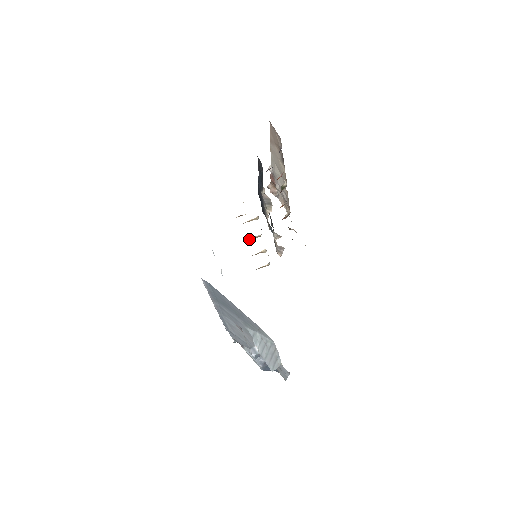
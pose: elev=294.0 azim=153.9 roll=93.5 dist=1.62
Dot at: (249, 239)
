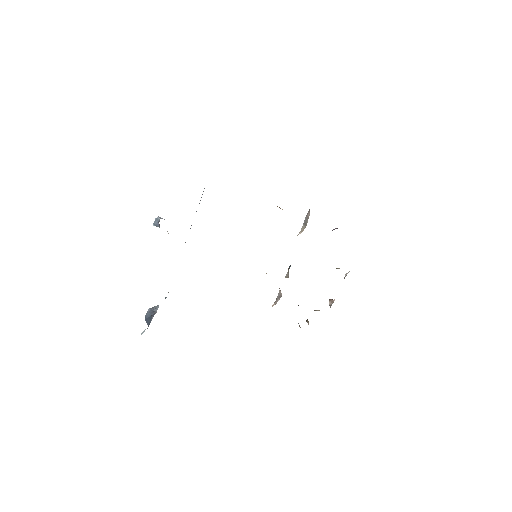
Dot at: occluded
